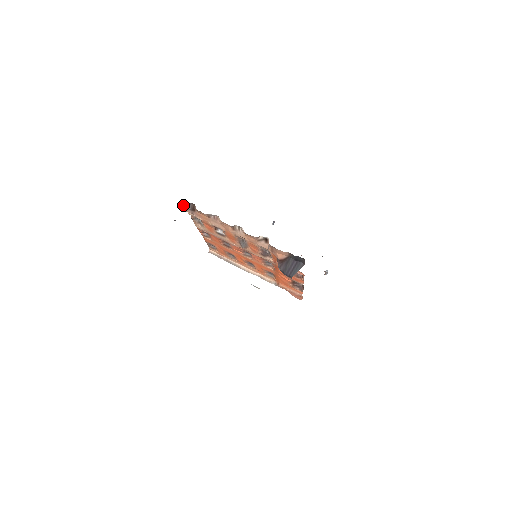
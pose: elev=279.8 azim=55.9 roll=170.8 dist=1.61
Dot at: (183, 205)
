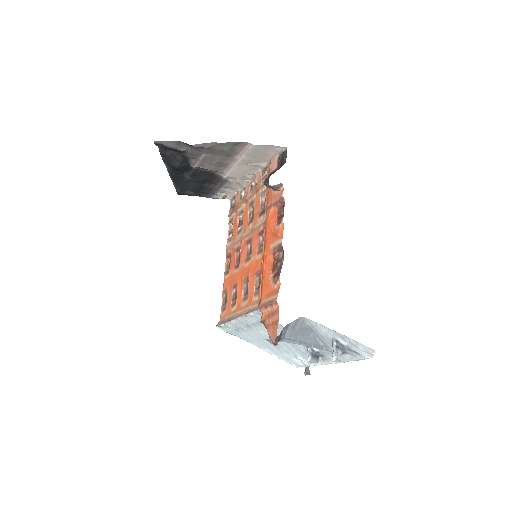
Dot at: (230, 206)
